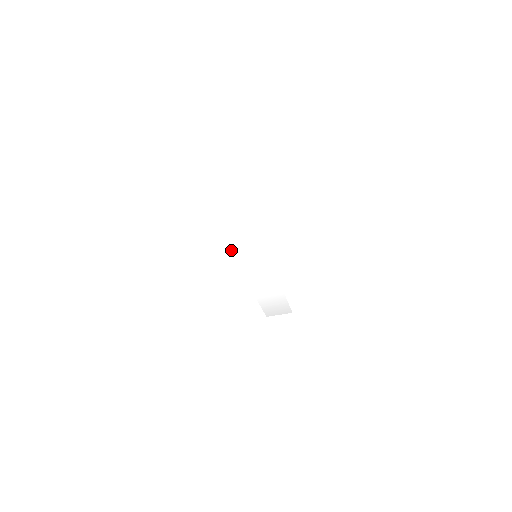
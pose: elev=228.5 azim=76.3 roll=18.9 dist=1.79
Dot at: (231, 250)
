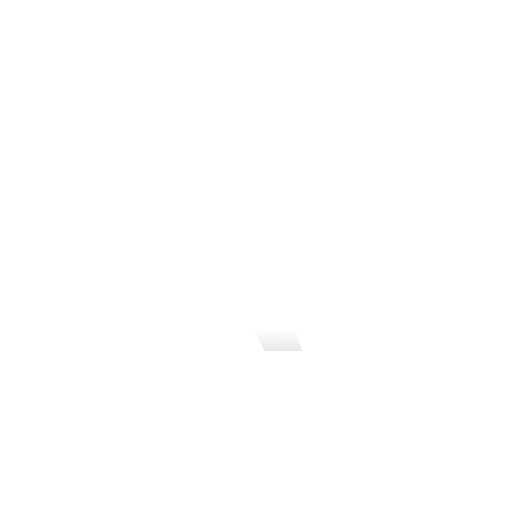
Dot at: (213, 236)
